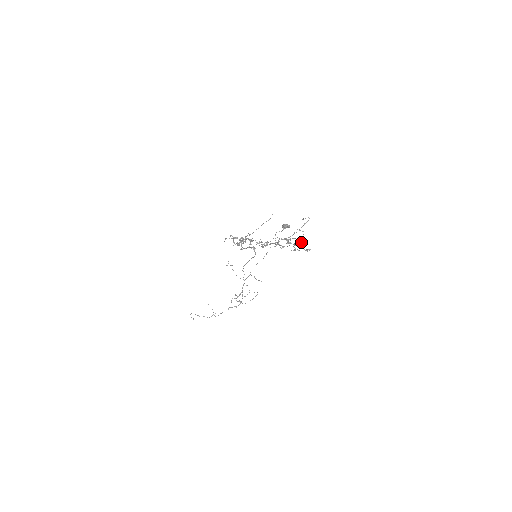
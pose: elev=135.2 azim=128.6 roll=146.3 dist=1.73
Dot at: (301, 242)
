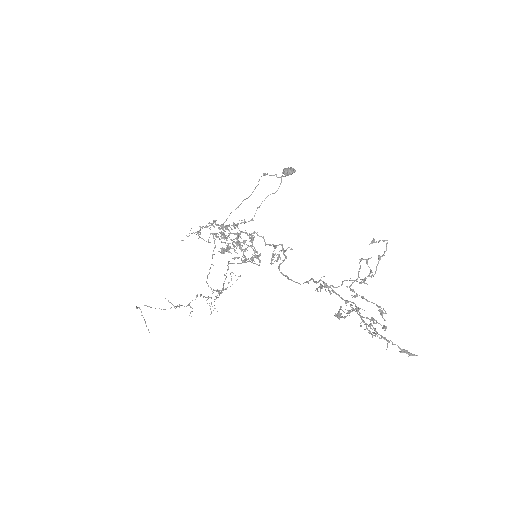
Dot at: (382, 312)
